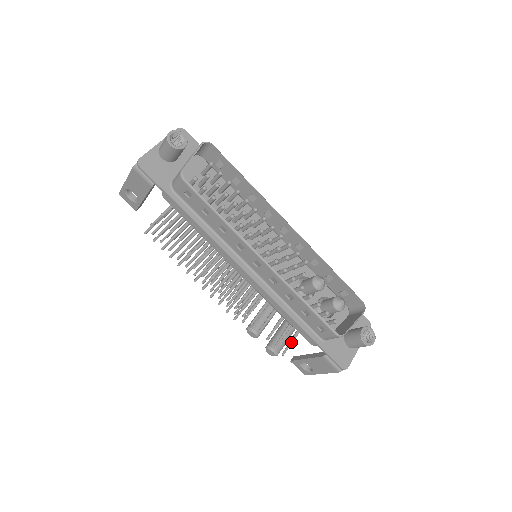
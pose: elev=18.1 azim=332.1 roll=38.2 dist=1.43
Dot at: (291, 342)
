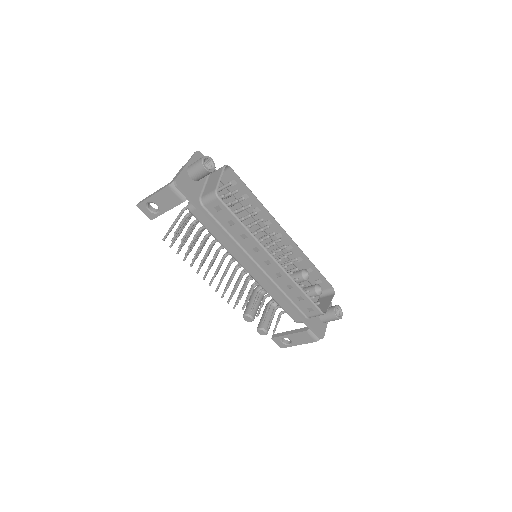
Dot at: occluded
